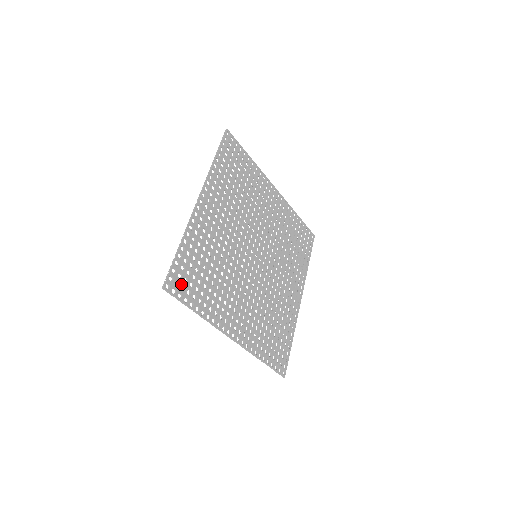
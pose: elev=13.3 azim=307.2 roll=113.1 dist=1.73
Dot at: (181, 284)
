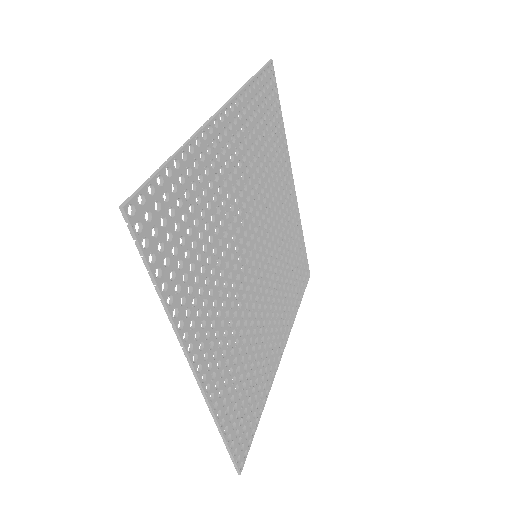
Dot at: (154, 223)
